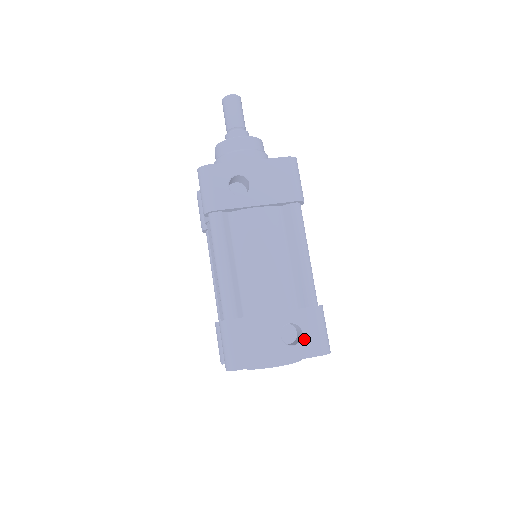
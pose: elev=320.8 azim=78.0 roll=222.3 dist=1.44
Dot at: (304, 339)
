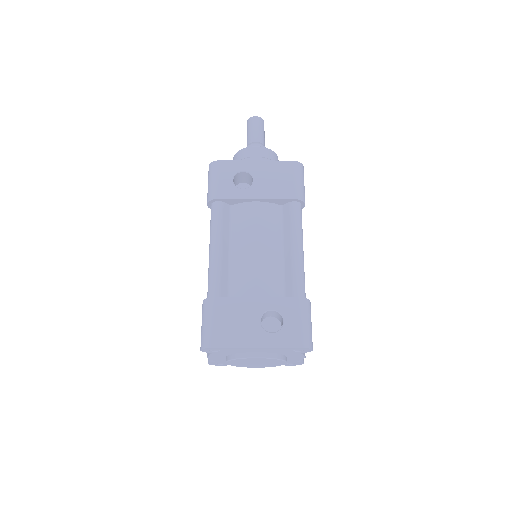
Dot at: (284, 328)
